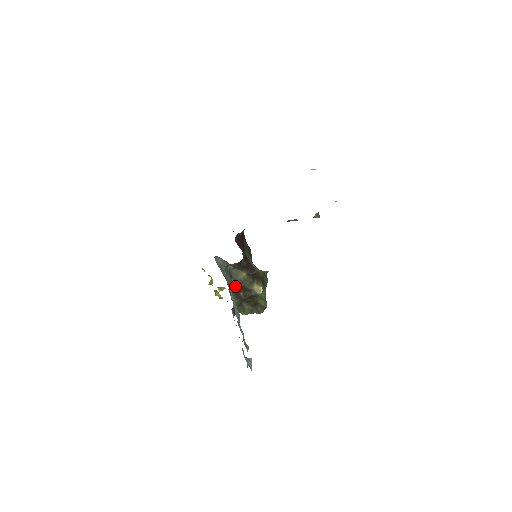
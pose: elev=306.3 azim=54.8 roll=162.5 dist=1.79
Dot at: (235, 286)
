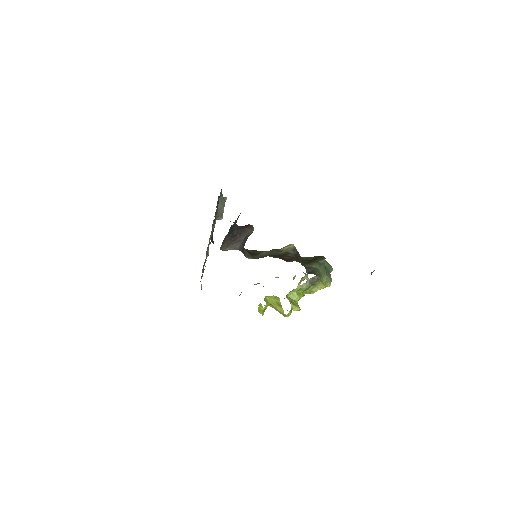
Dot at: occluded
